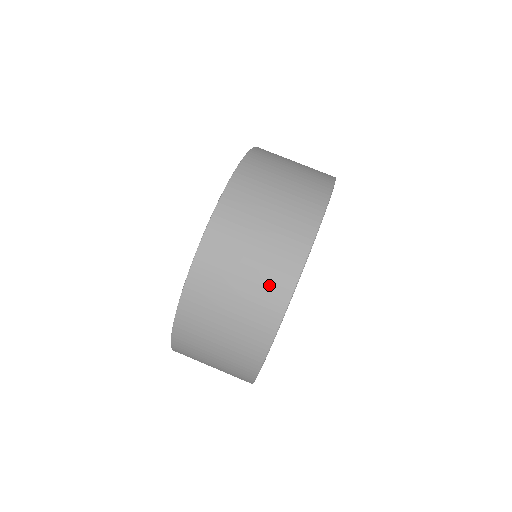
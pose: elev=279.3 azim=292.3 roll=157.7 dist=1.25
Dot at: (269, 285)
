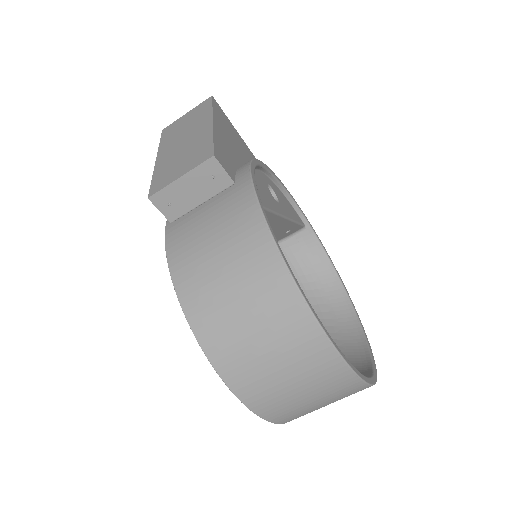
Dot at: occluded
